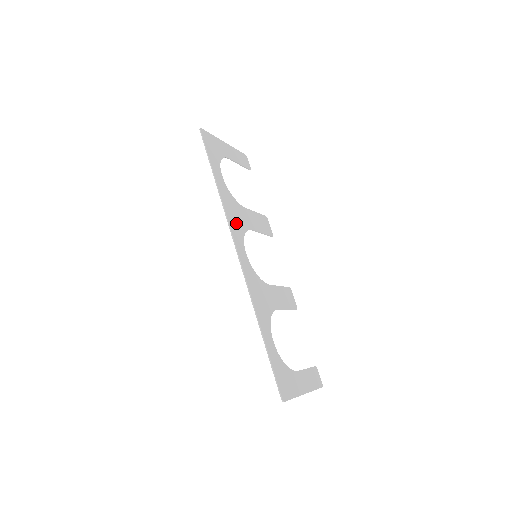
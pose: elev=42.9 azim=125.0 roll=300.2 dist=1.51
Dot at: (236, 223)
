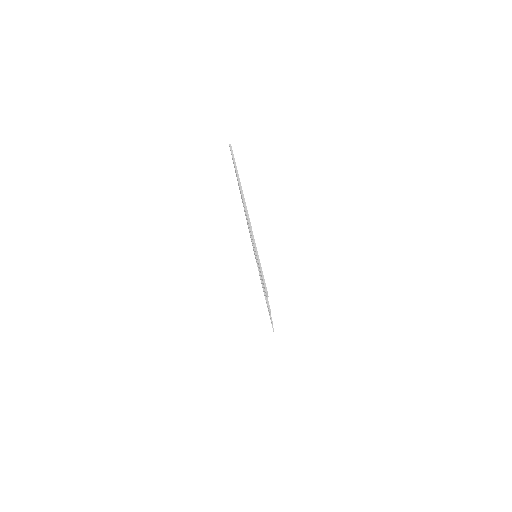
Dot at: occluded
